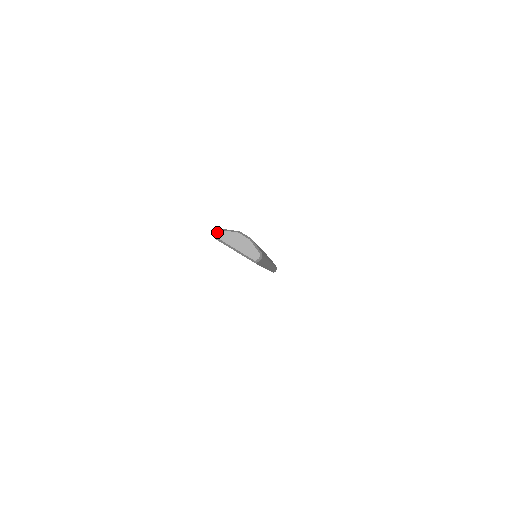
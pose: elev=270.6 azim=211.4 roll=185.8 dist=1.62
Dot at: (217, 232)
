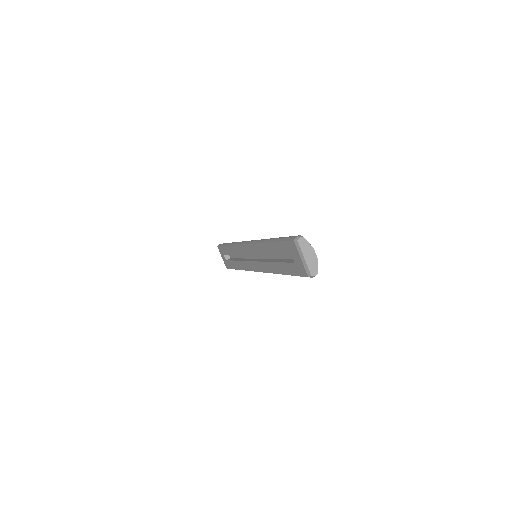
Dot at: (299, 236)
